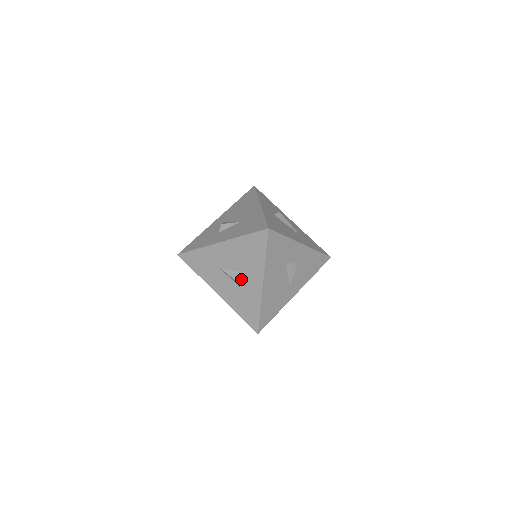
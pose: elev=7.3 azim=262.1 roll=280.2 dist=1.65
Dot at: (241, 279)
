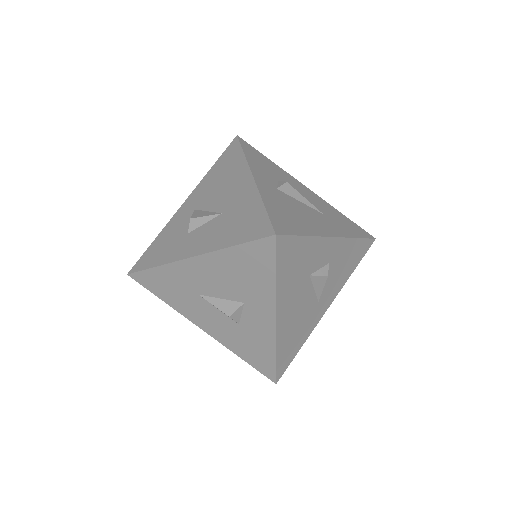
Dot at: (237, 313)
